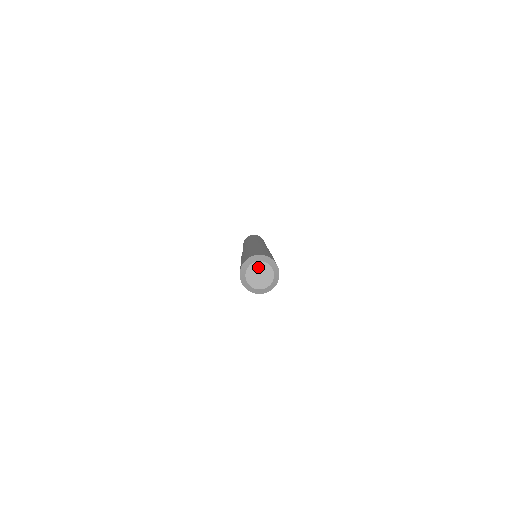
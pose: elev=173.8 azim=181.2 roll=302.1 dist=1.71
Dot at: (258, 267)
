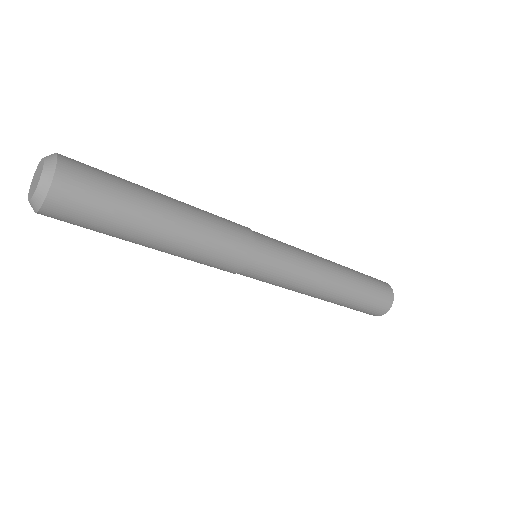
Dot at: (35, 177)
